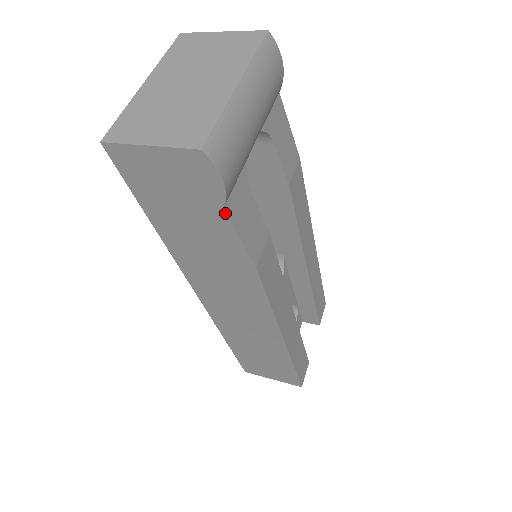
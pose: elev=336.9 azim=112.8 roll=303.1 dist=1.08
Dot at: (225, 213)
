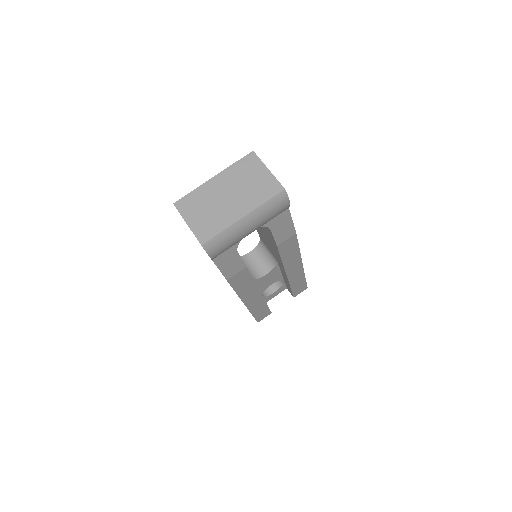
Dot at: (213, 261)
